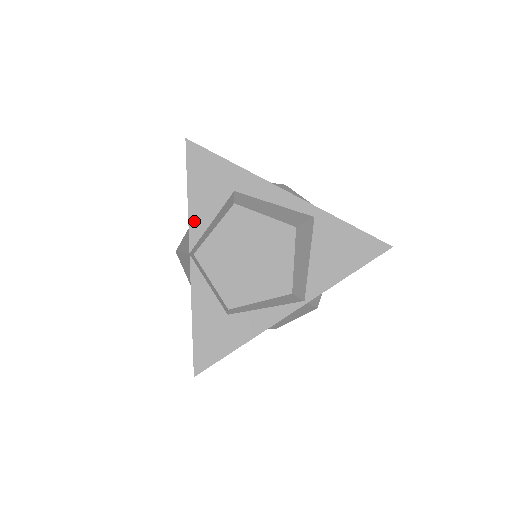
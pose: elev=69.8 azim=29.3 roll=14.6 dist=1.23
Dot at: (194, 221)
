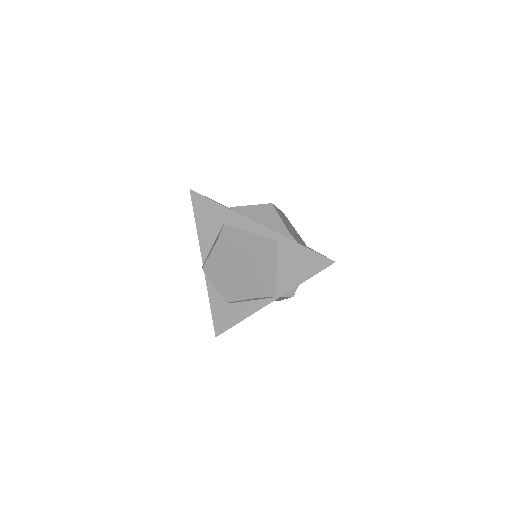
Dot at: (202, 245)
